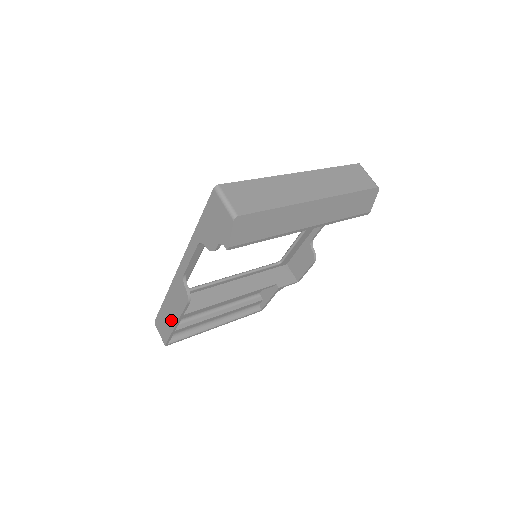
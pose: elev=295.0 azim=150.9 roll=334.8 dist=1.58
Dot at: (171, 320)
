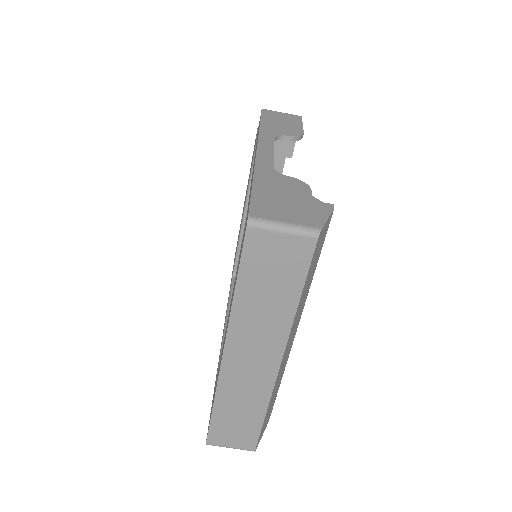
Dot at: occluded
